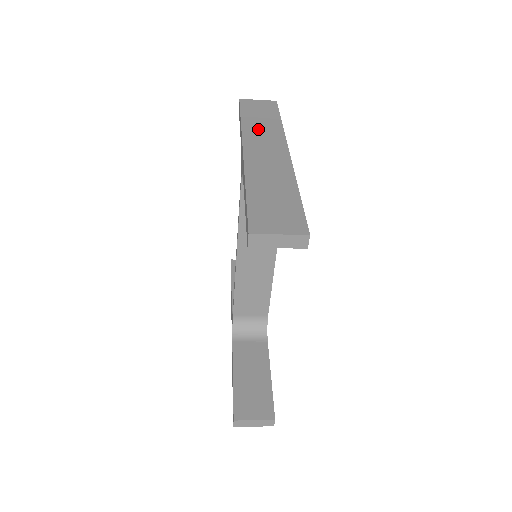
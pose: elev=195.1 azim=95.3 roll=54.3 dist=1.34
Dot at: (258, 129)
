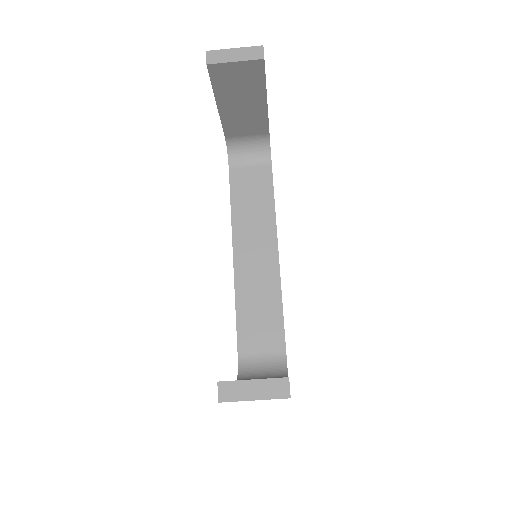
Dot at: occluded
